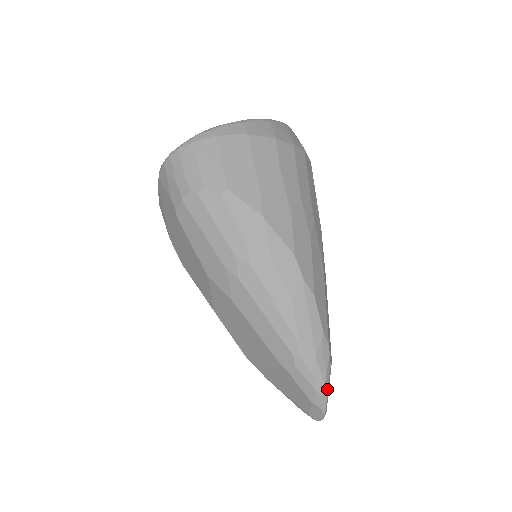
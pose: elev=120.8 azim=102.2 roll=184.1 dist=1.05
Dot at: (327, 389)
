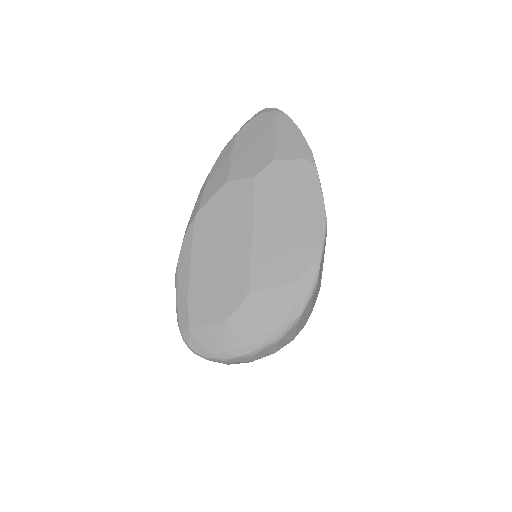
Dot at: occluded
